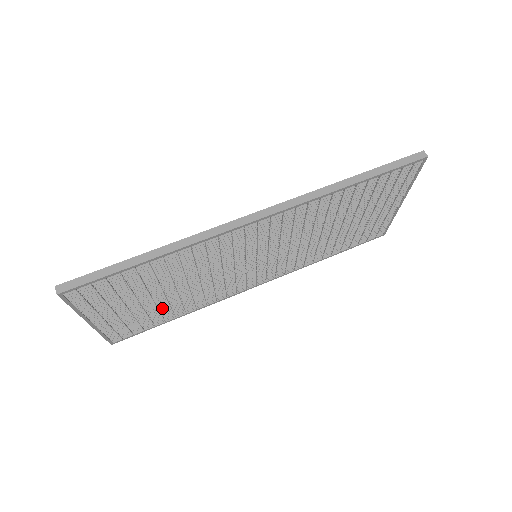
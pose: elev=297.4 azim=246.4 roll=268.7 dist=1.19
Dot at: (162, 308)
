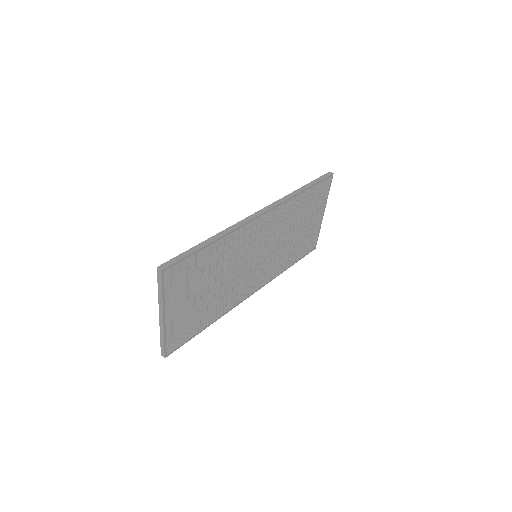
Dot at: (202, 310)
